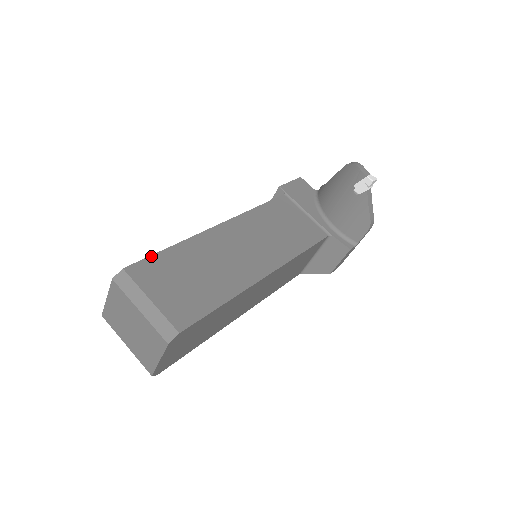
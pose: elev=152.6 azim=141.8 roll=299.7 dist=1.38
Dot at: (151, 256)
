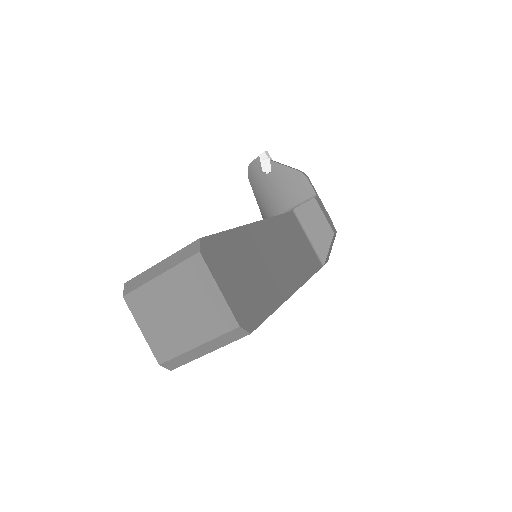
Dot at: occluded
